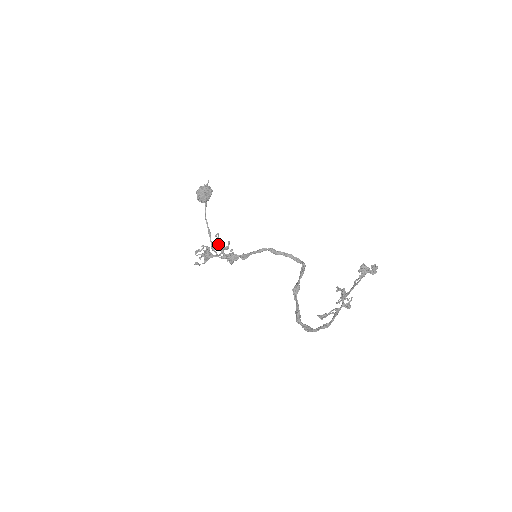
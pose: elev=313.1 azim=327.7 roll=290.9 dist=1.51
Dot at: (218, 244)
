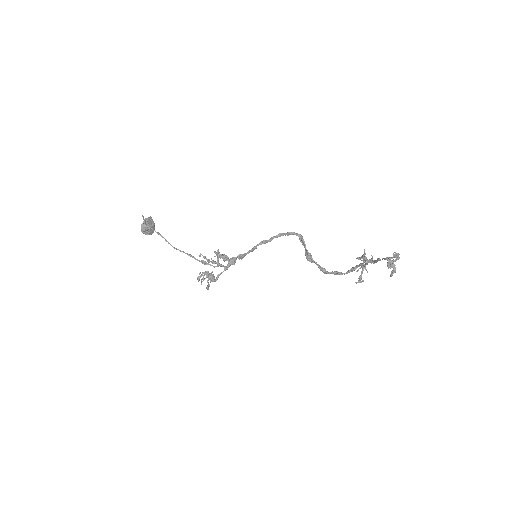
Dot at: (209, 261)
